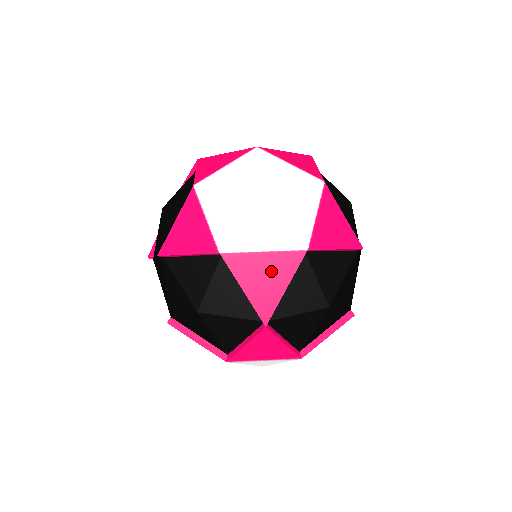
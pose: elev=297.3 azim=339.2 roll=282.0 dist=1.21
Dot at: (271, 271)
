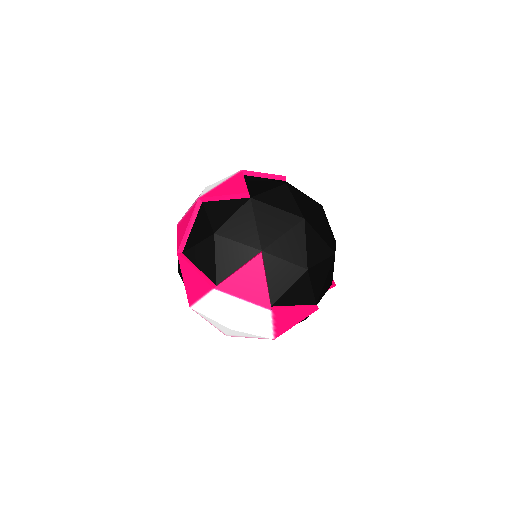
Dot at: (187, 220)
